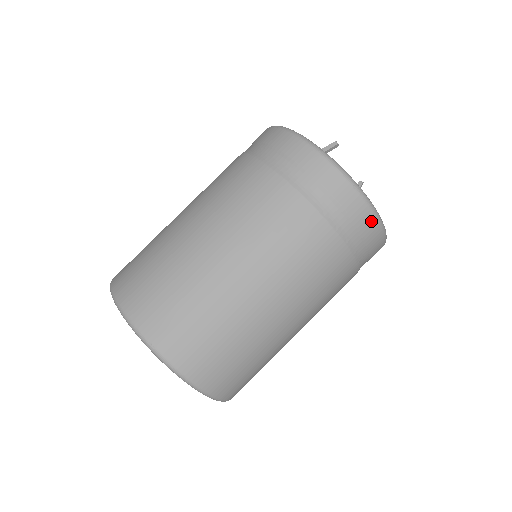
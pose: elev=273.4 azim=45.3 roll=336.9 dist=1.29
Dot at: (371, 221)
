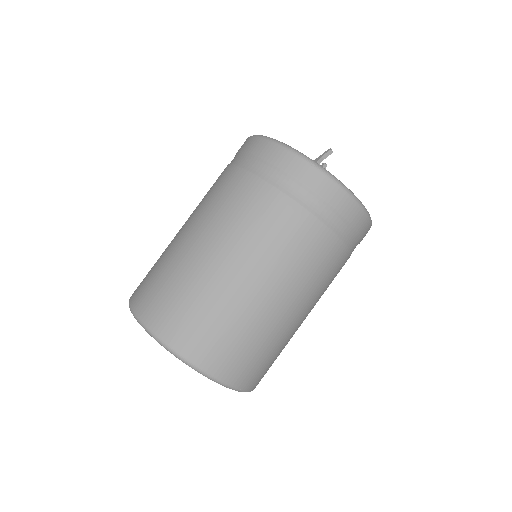
Dot at: occluded
